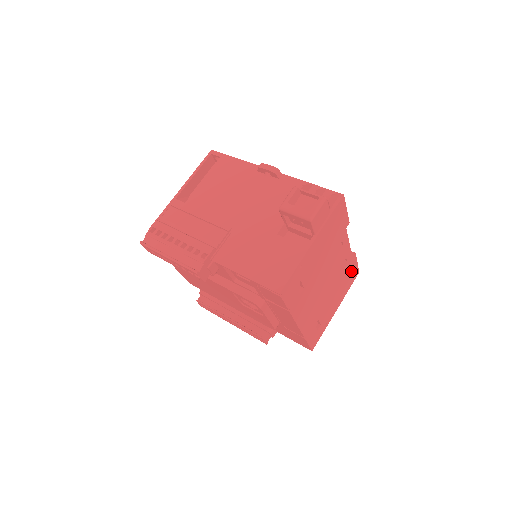
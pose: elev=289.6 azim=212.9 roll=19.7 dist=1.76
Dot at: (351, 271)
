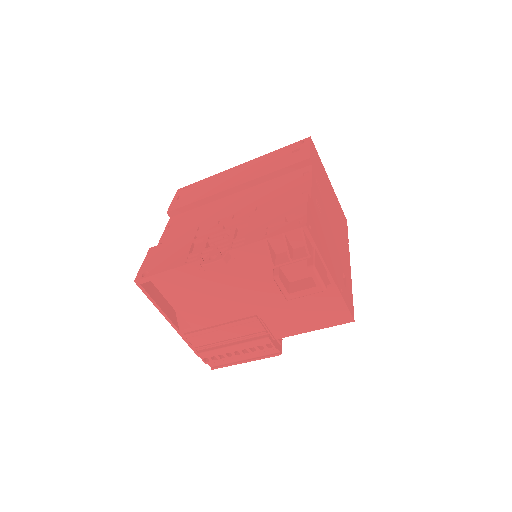
Dot at: (315, 160)
